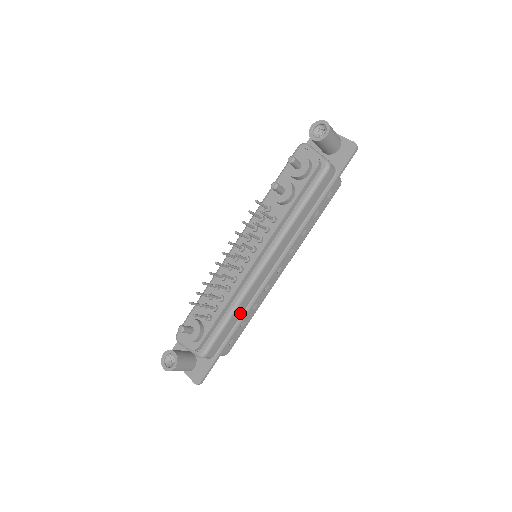
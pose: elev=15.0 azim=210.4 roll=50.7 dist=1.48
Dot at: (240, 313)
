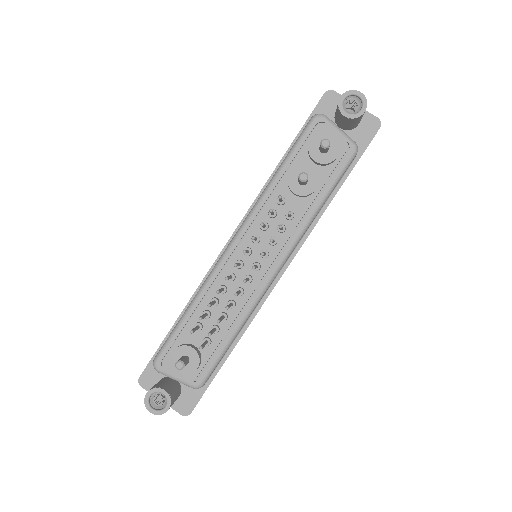
Dot at: occluded
